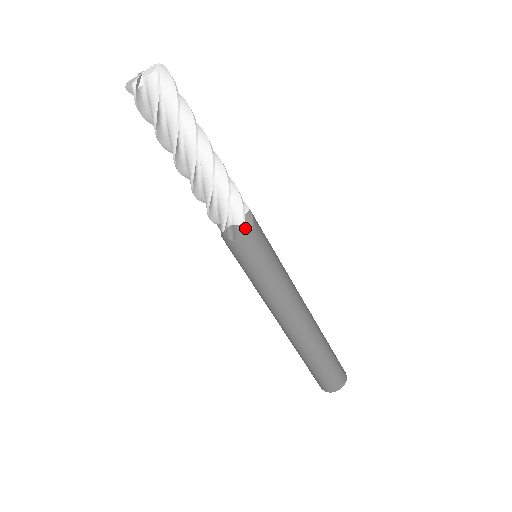
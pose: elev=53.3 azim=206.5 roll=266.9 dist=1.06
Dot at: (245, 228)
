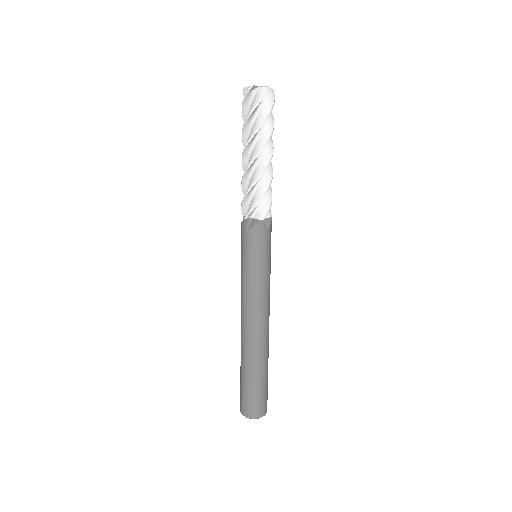
Dot at: (271, 222)
